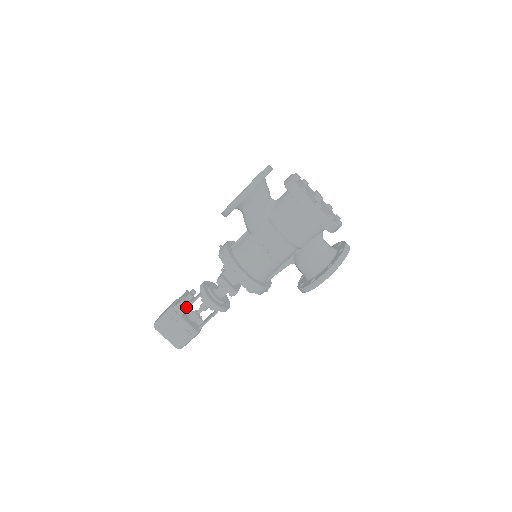
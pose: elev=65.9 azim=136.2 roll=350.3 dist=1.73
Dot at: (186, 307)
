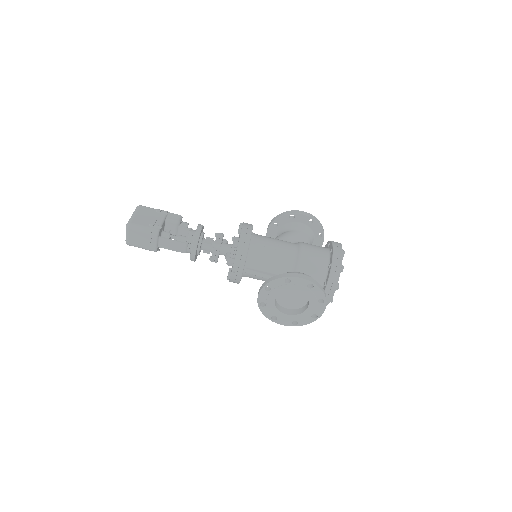
Dot at: (177, 220)
